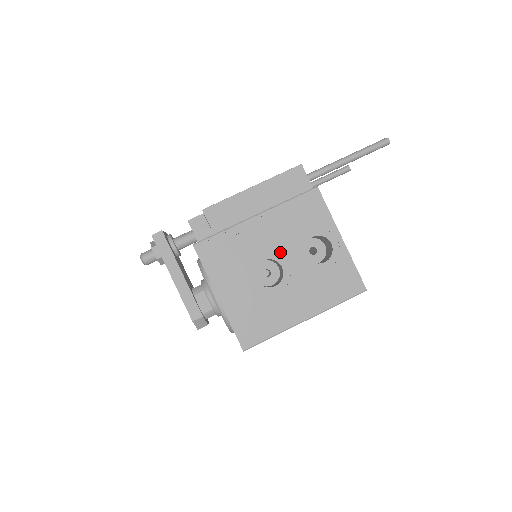
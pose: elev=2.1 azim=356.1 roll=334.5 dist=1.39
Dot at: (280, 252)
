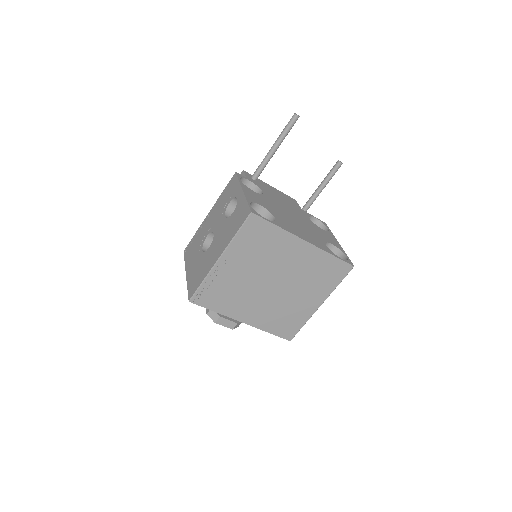
Dot at: (214, 225)
